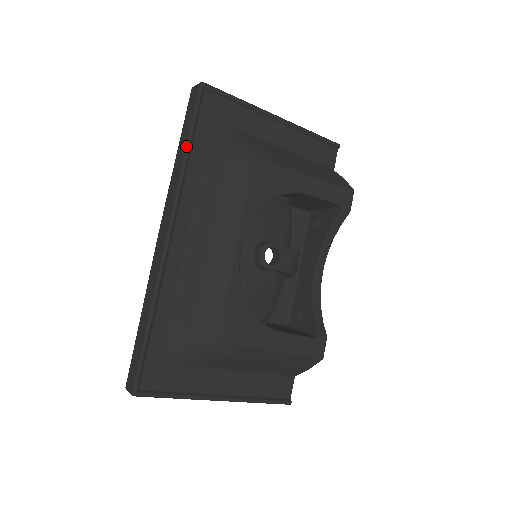
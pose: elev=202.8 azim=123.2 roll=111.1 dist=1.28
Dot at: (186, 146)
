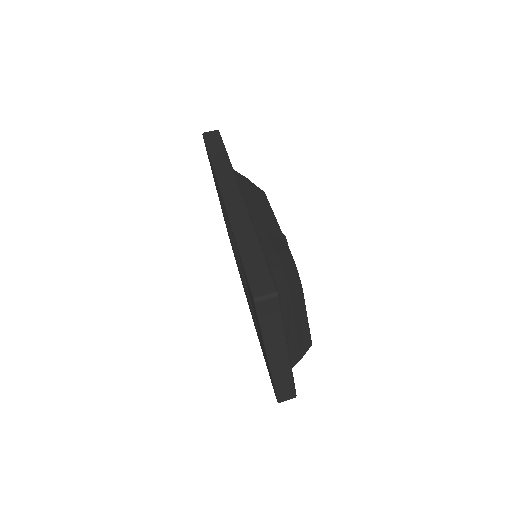
Dot at: (227, 153)
